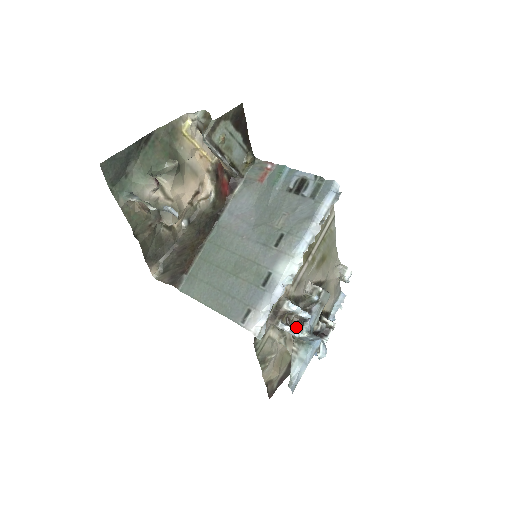
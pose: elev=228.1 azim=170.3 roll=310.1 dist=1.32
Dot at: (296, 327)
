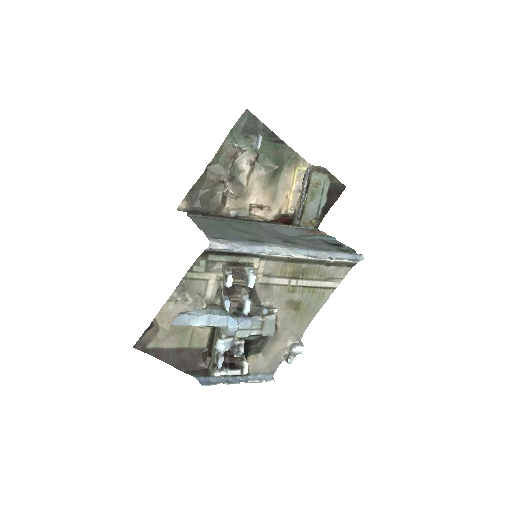
Dot at: occluded
